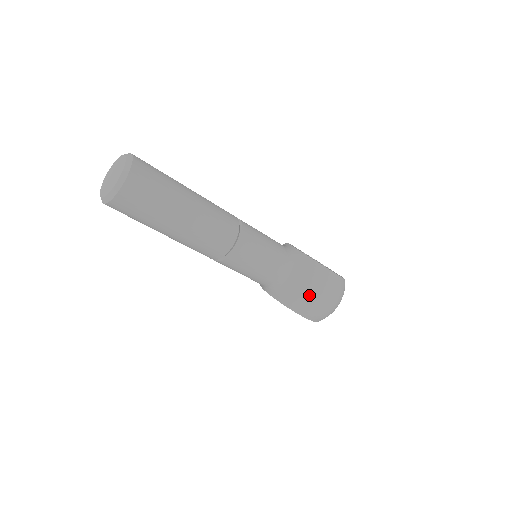
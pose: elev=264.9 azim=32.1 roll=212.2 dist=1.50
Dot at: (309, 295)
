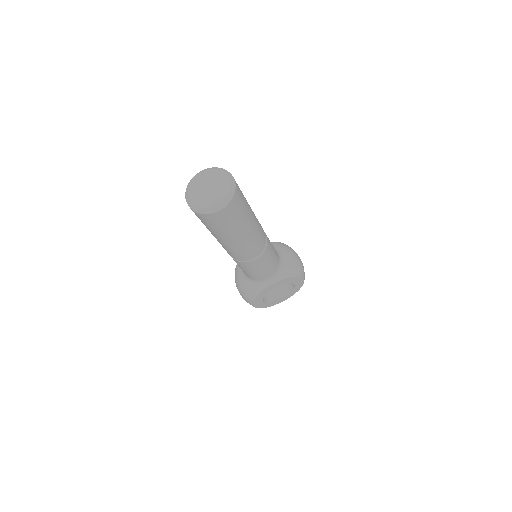
Dot at: (296, 258)
